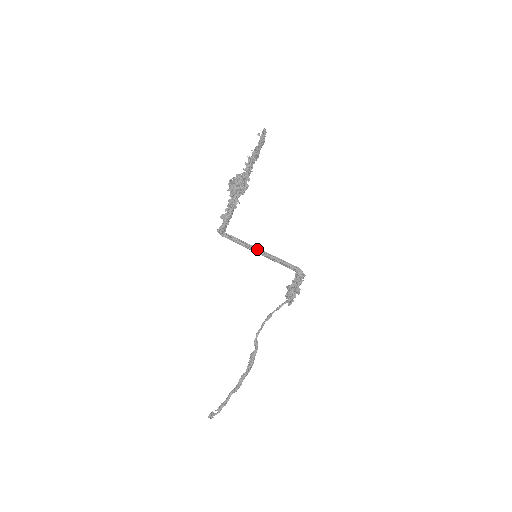
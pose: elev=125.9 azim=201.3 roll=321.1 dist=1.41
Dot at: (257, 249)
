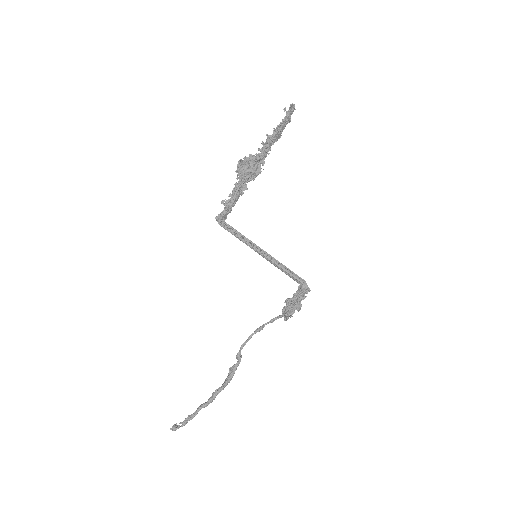
Dot at: (258, 248)
